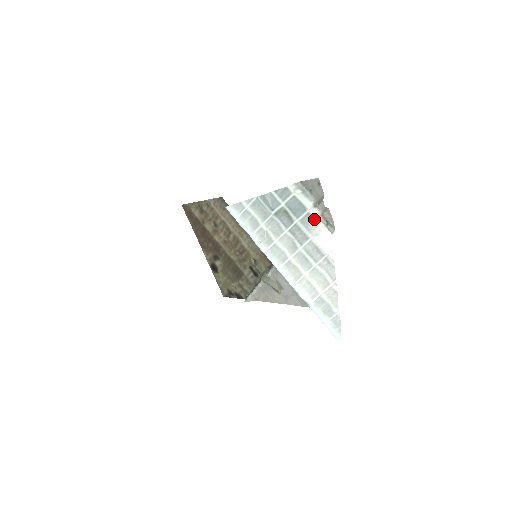
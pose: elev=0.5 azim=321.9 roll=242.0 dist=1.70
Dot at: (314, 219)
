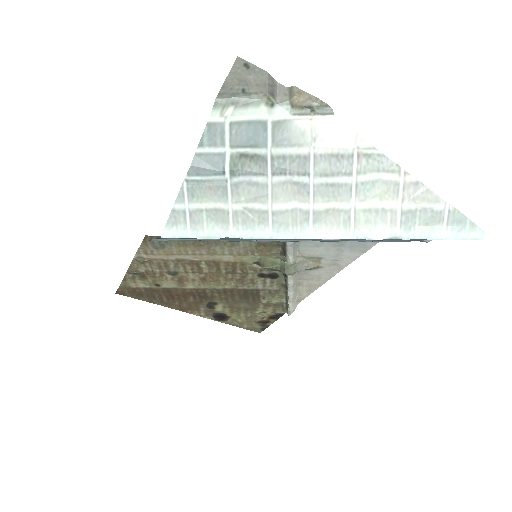
Dot at: (289, 123)
